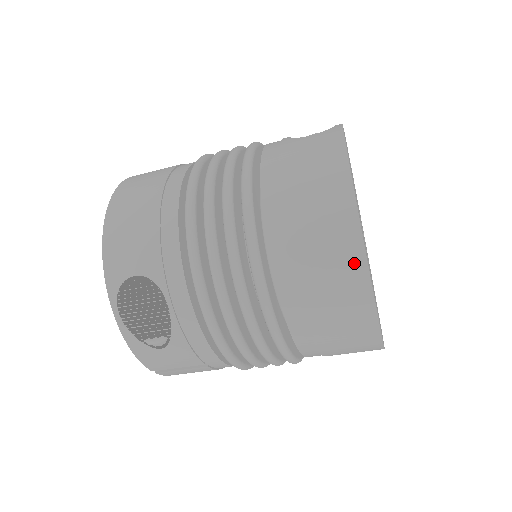
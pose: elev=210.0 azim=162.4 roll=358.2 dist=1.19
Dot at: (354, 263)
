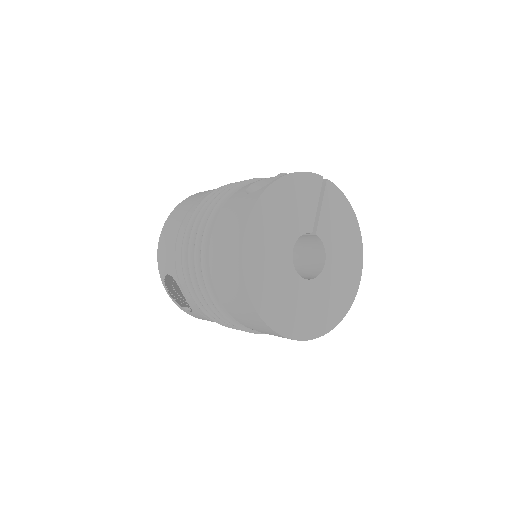
Dot at: (244, 297)
